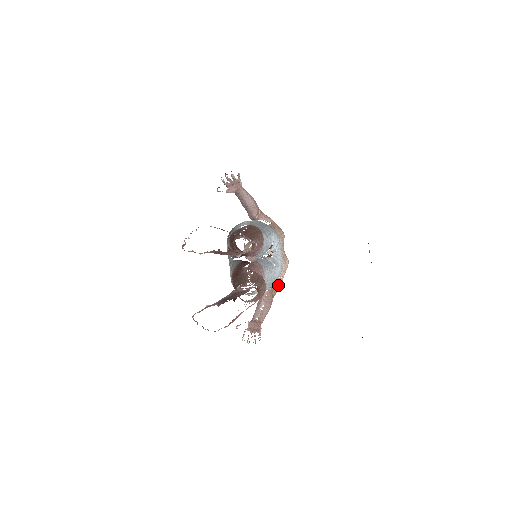
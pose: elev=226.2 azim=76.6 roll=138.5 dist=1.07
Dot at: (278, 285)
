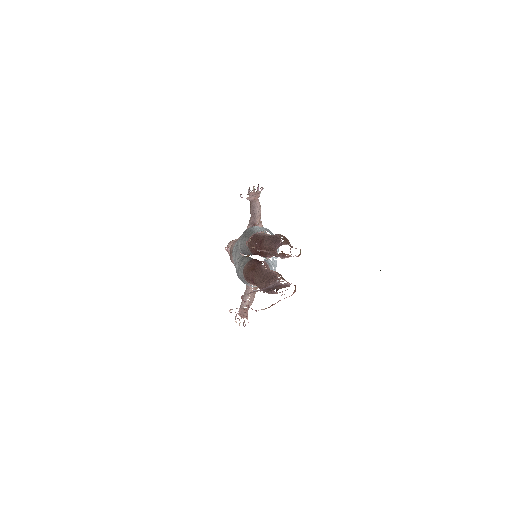
Dot at: occluded
